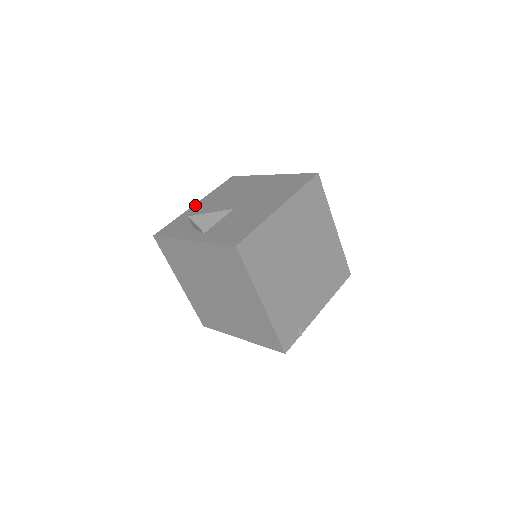
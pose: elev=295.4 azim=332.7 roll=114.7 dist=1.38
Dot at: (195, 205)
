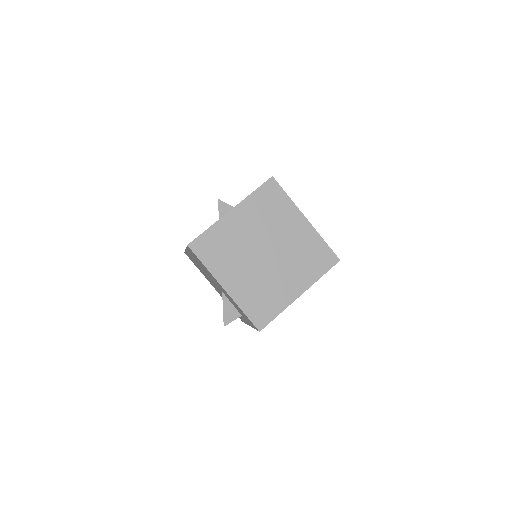
Dot at: occluded
